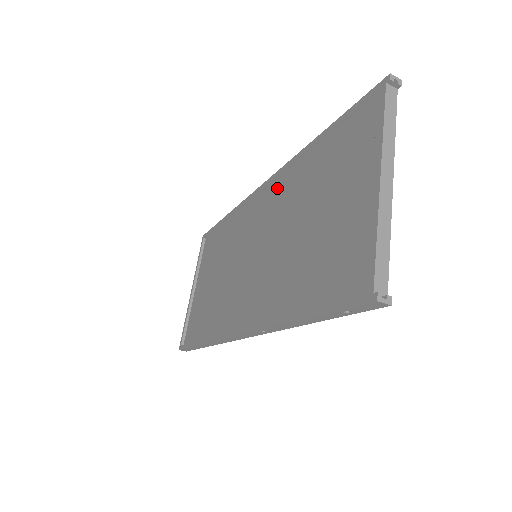
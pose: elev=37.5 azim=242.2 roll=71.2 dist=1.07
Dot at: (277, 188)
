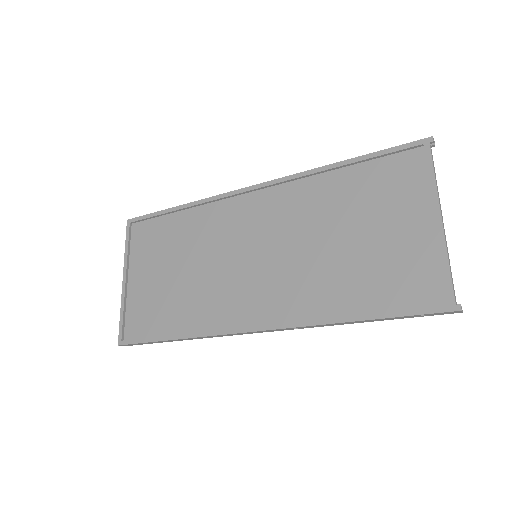
Dot at: (278, 195)
